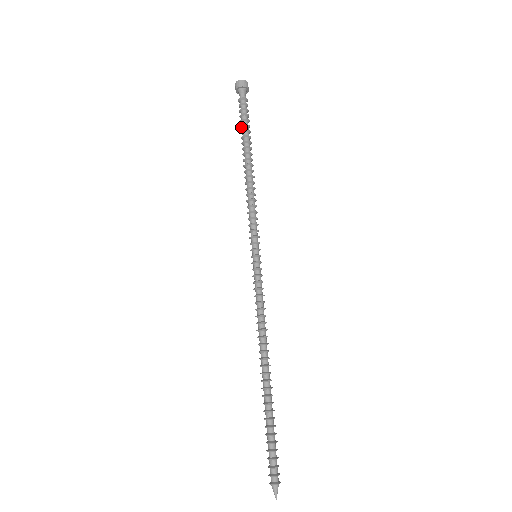
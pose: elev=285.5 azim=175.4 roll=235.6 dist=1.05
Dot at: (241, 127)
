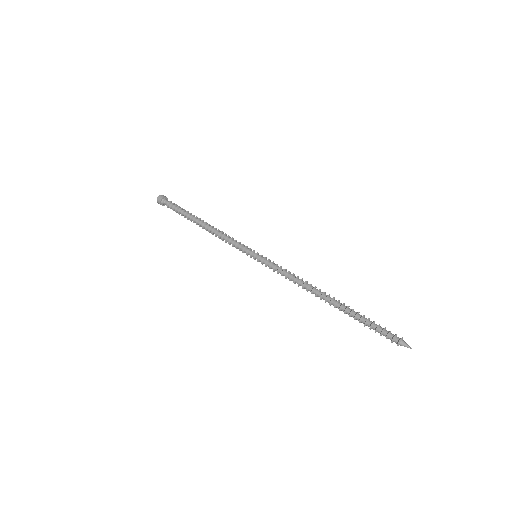
Dot at: (182, 215)
